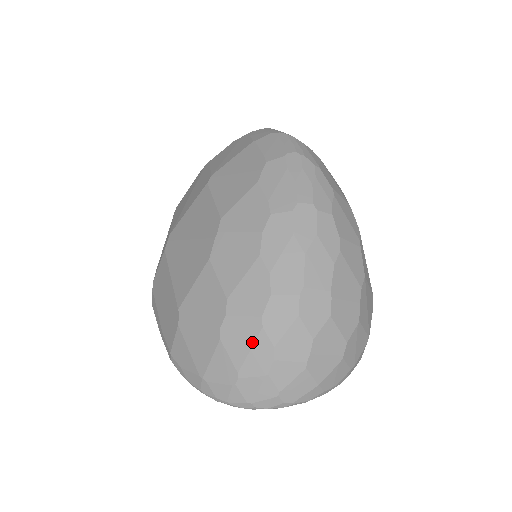
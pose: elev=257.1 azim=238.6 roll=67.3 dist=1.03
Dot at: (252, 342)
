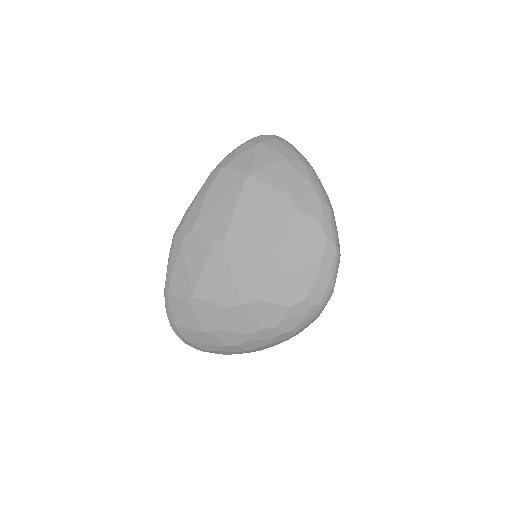
Dot at: (211, 345)
